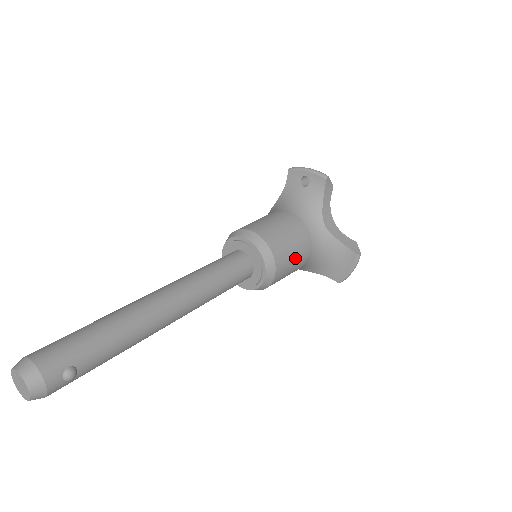
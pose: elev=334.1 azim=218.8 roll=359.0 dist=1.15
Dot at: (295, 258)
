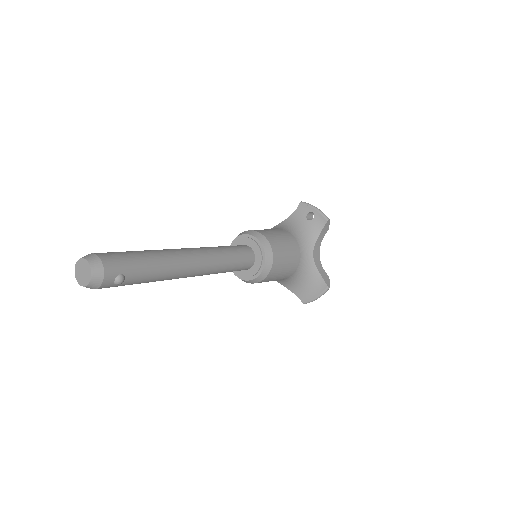
Dot at: (285, 269)
